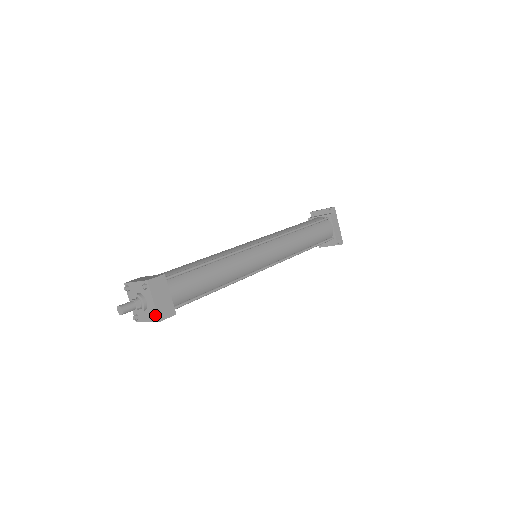
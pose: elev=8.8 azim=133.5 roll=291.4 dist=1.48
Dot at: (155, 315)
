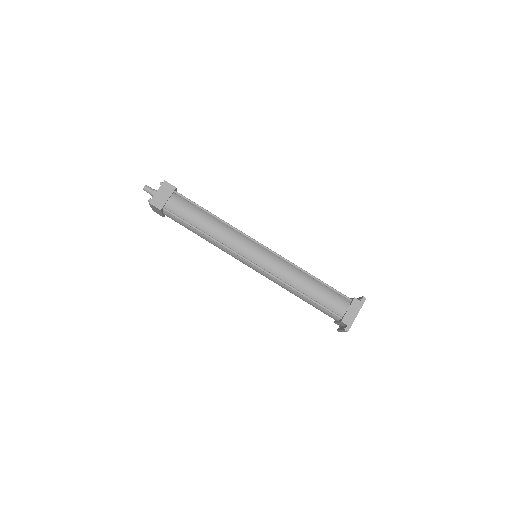
Dot at: (151, 199)
